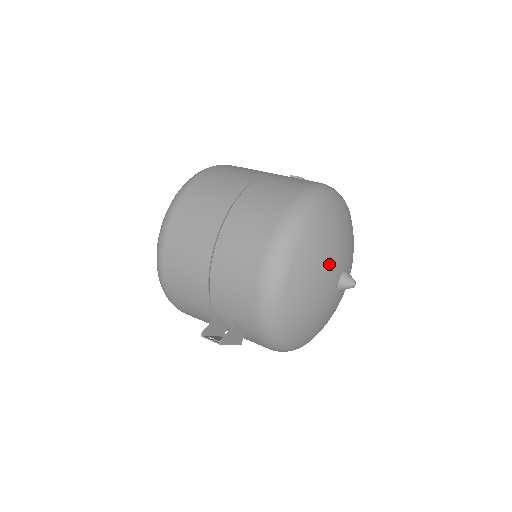
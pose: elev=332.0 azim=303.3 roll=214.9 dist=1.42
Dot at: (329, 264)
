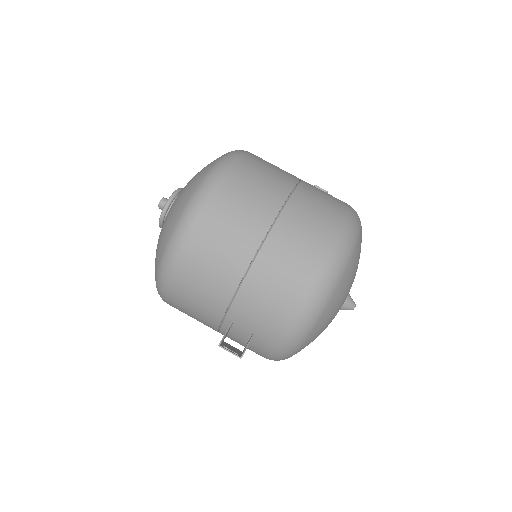
Dot at: (349, 290)
